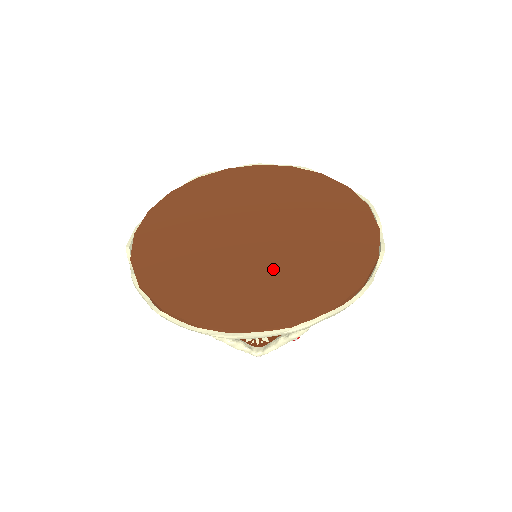
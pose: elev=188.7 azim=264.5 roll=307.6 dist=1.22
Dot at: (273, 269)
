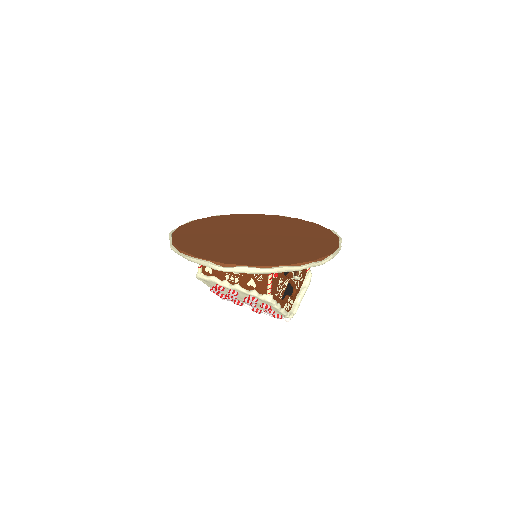
Dot at: (294, 239)
